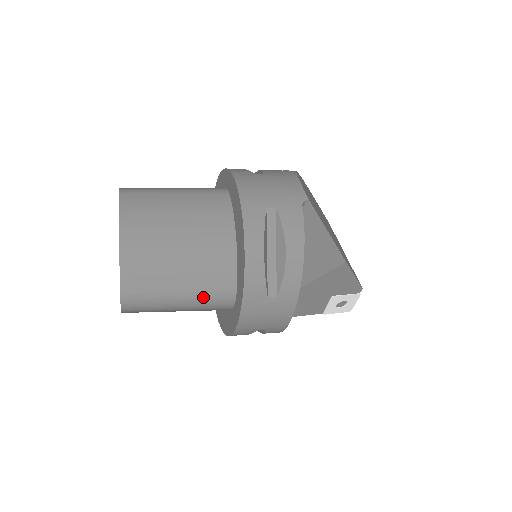
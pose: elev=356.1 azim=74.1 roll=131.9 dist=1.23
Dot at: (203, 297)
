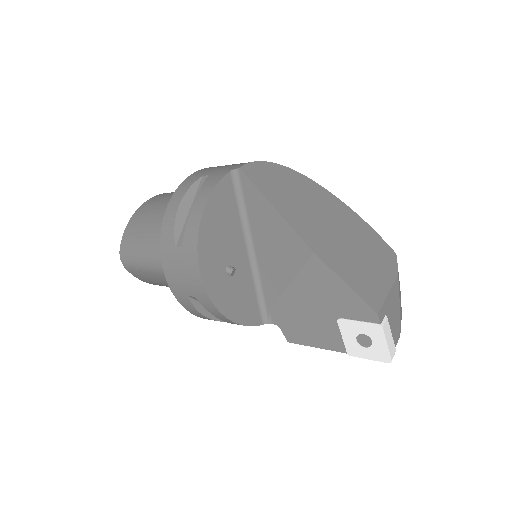
Dot at: (158, 256)
